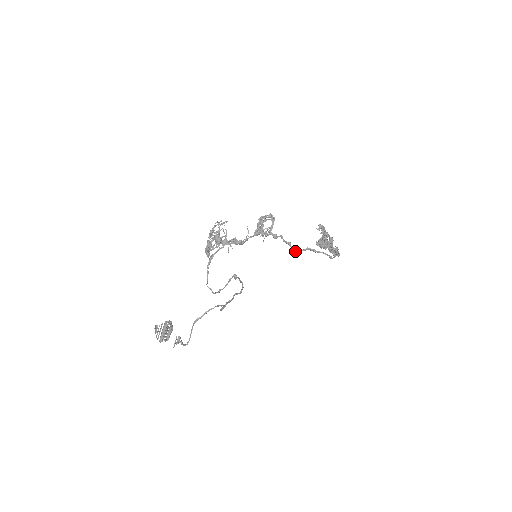
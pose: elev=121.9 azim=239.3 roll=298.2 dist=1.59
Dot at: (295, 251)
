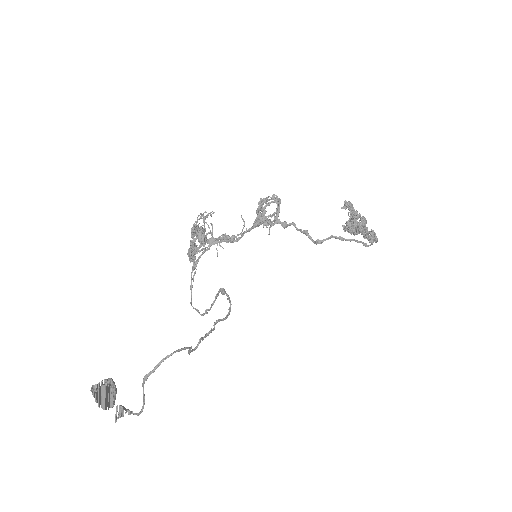
Dot at: (315, 242)
